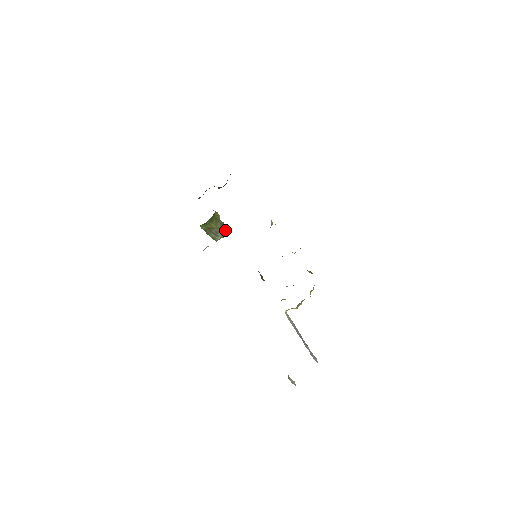
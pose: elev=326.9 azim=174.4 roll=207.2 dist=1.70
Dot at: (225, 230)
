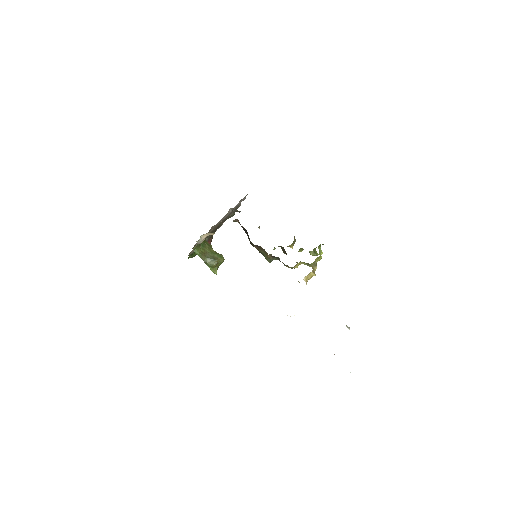
Dot at: (220, 255)
